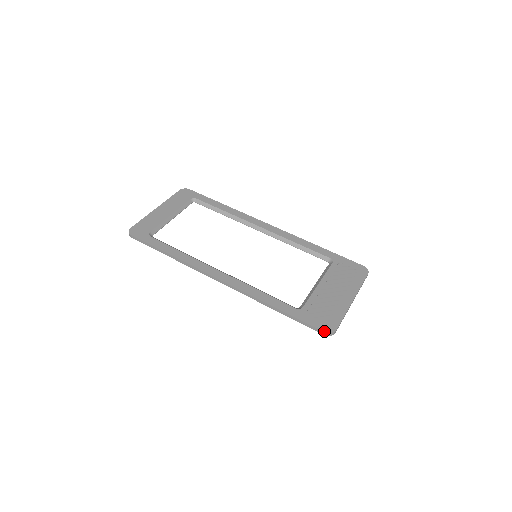
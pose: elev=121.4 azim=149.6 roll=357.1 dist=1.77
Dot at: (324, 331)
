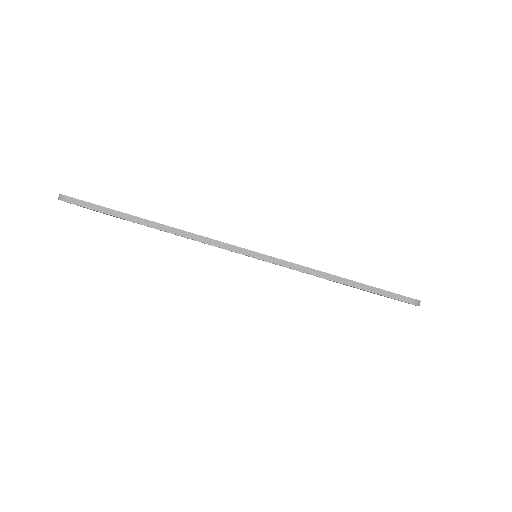
Dot at: occluded
